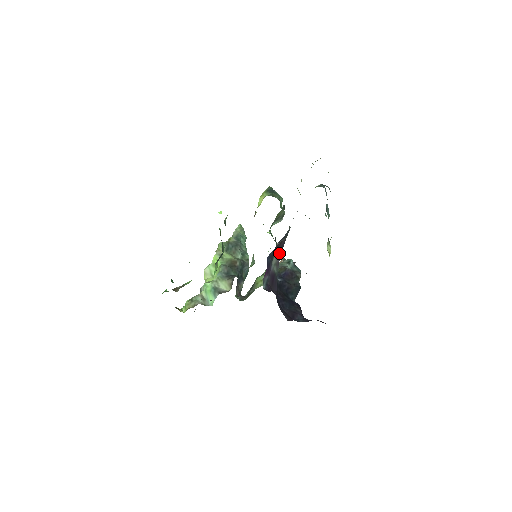
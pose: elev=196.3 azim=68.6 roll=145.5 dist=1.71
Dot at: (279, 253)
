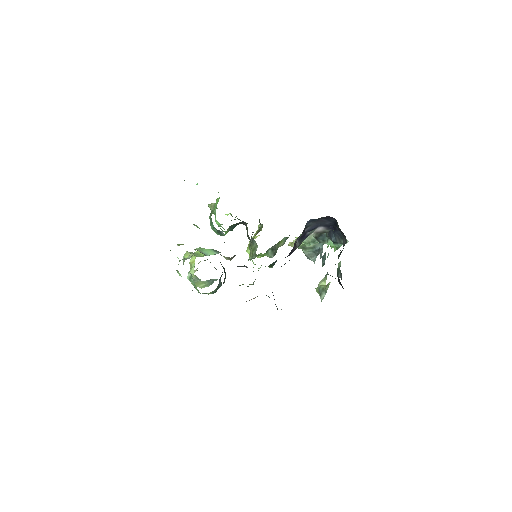
Dot at: occluded
